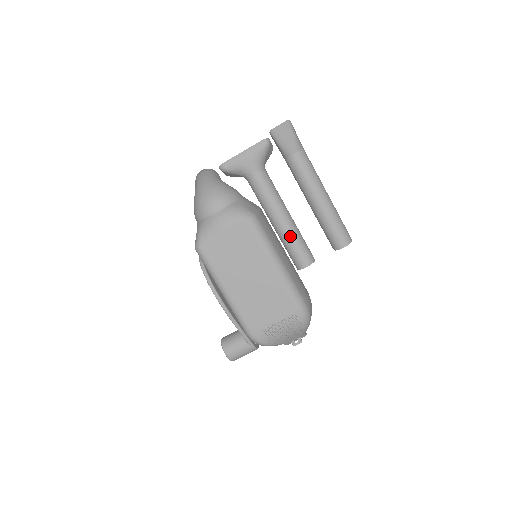
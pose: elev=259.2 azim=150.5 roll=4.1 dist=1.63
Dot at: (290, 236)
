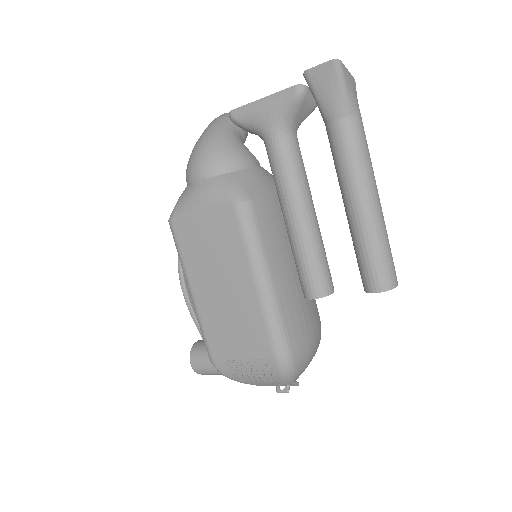
Dot at: (301, 246)
